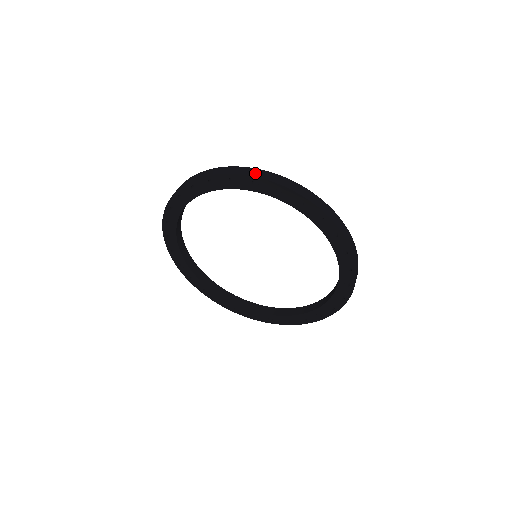
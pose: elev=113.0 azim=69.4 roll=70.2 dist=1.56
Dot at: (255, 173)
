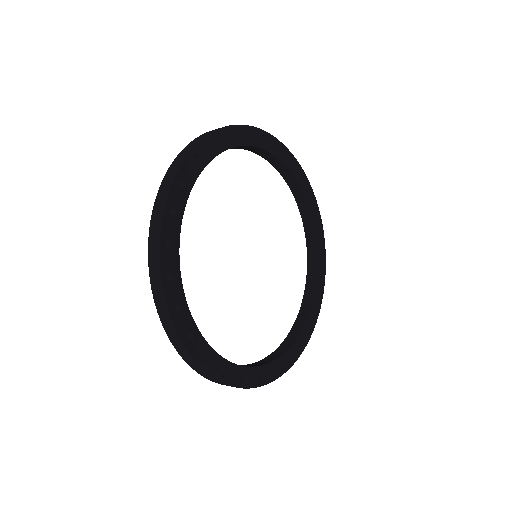
Dot at: (162, 312)
